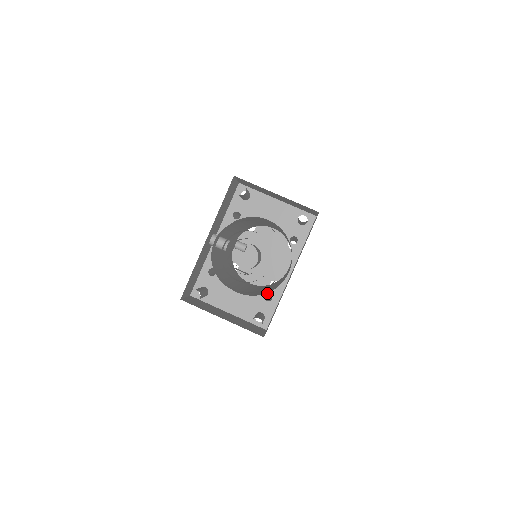
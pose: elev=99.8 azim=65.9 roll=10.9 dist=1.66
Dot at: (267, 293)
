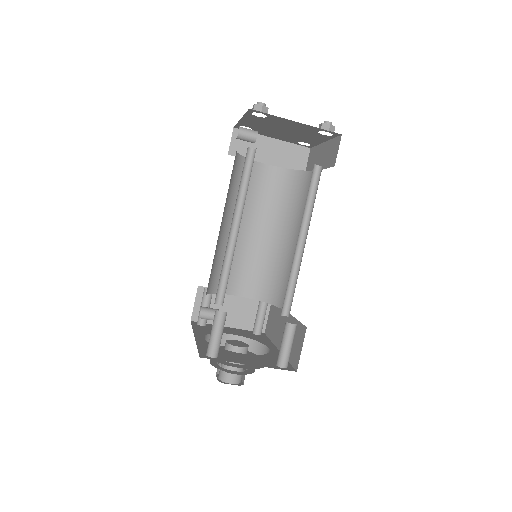
Dot at: occluded
